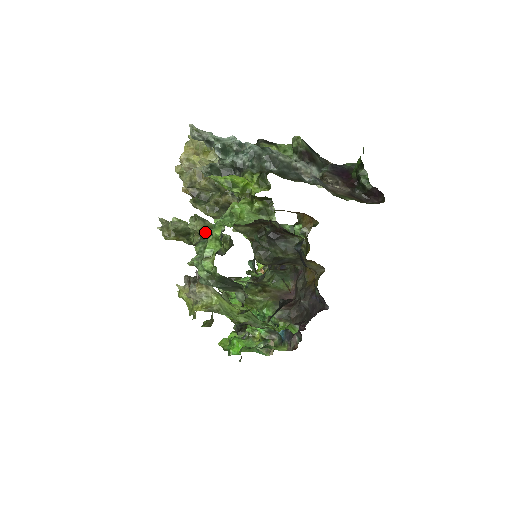
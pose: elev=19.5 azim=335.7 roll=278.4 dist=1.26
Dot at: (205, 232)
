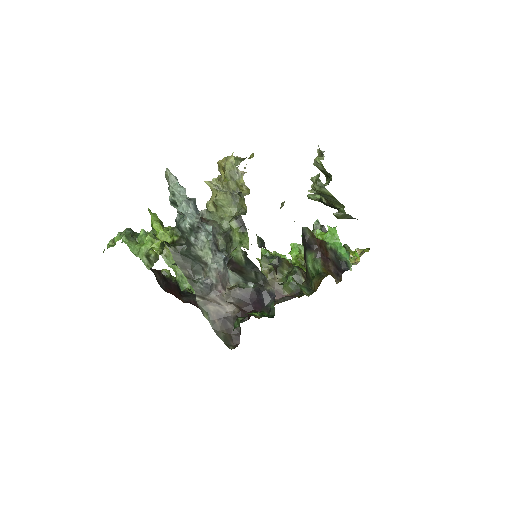
Dot at: (321, 193)
